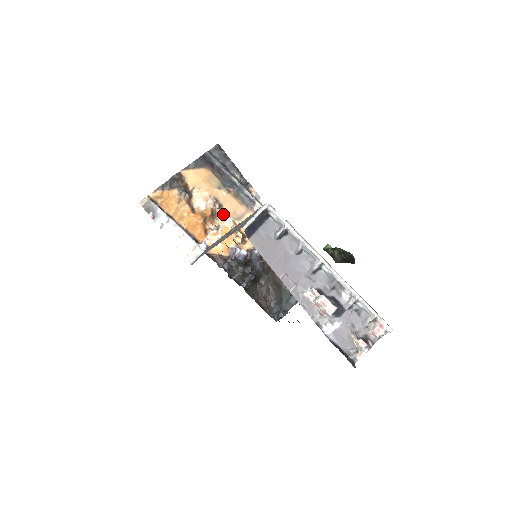
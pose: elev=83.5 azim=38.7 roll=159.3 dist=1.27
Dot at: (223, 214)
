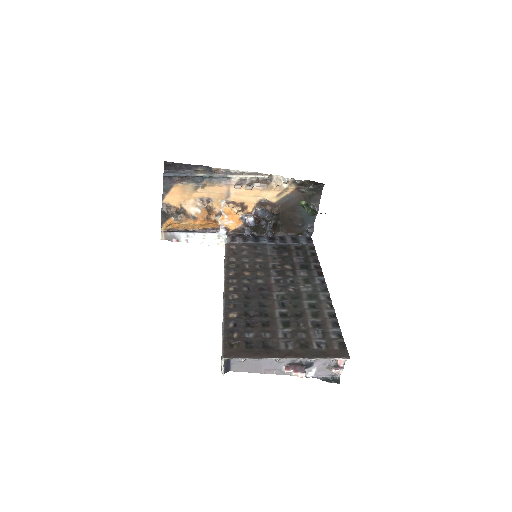
Dot at: (215, 202)
